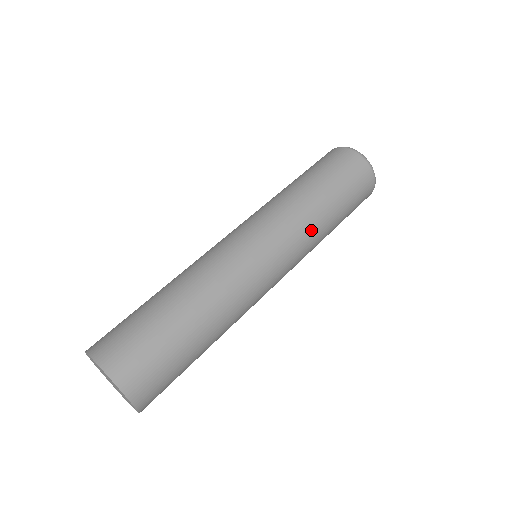
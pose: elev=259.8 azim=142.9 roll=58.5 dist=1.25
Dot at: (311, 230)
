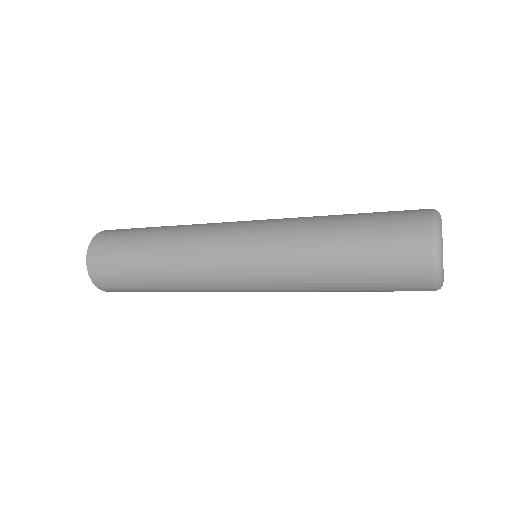
Dot at: (300, 281)
